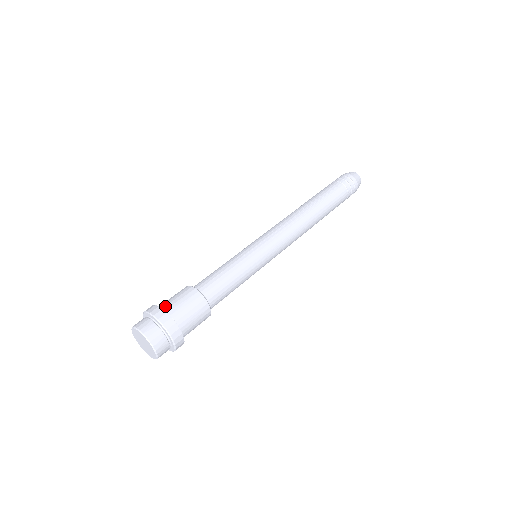
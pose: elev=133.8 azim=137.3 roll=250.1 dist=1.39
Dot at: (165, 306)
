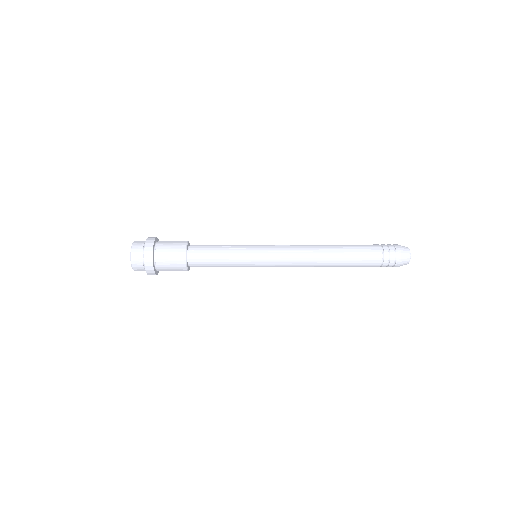
Dot at: (161, 241)
